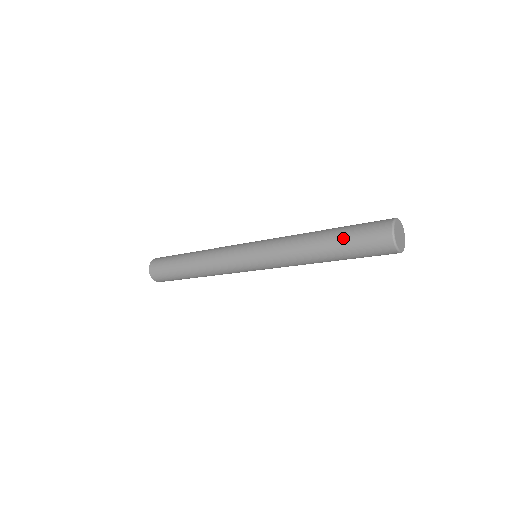
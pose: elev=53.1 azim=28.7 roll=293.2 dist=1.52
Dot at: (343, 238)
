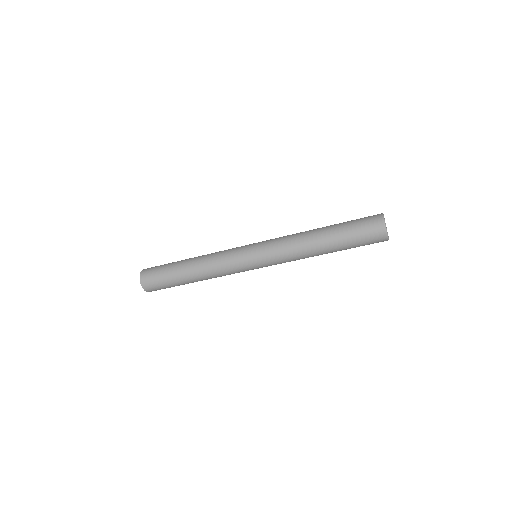
Dot at: (342, 229)
